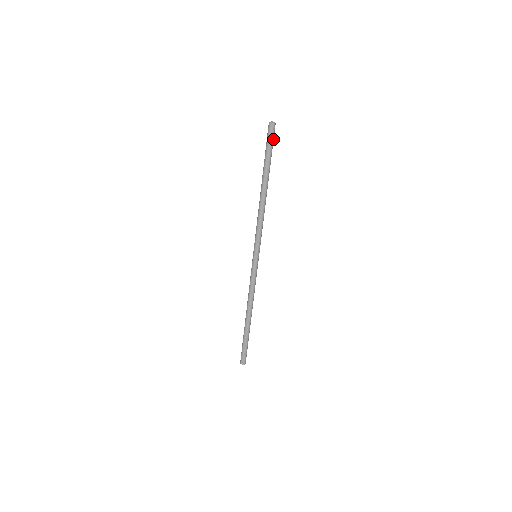
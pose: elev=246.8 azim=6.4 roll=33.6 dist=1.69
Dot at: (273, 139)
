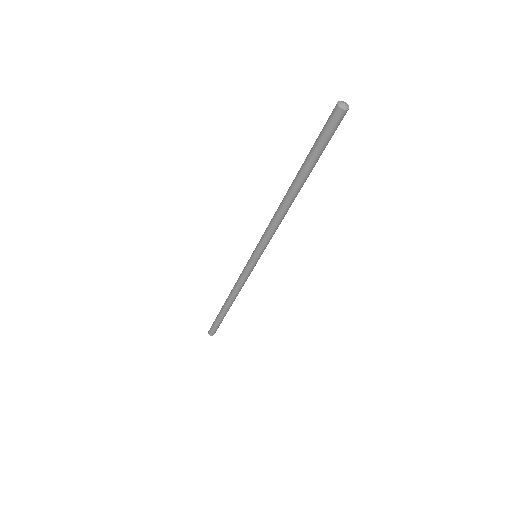
Dot at: (334, 131)
